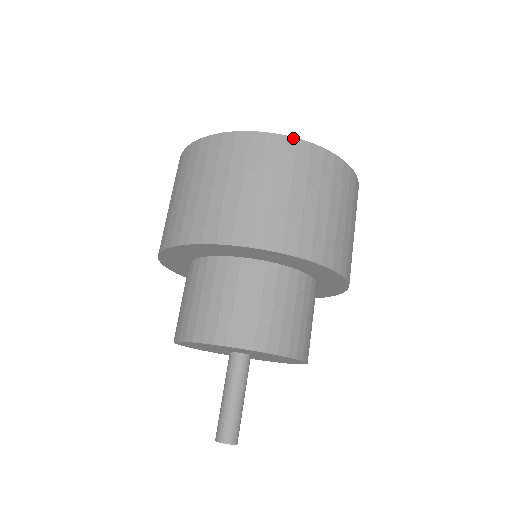
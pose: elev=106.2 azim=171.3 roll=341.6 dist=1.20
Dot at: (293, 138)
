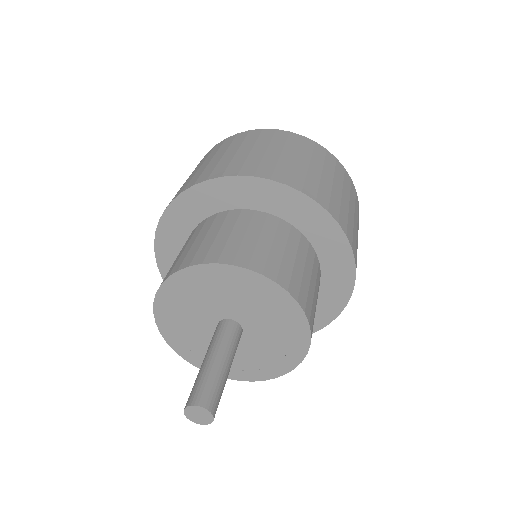
Dot at: (312, 140)
